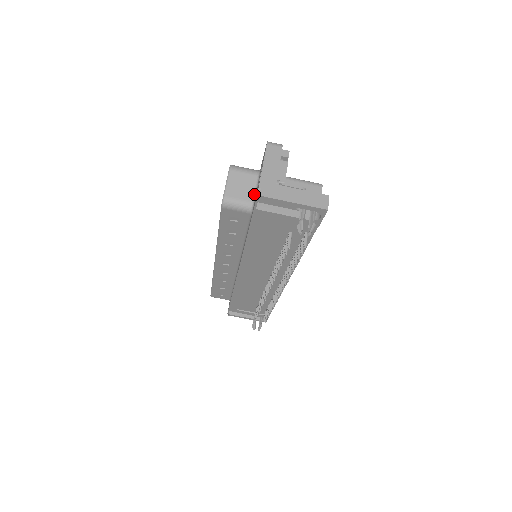
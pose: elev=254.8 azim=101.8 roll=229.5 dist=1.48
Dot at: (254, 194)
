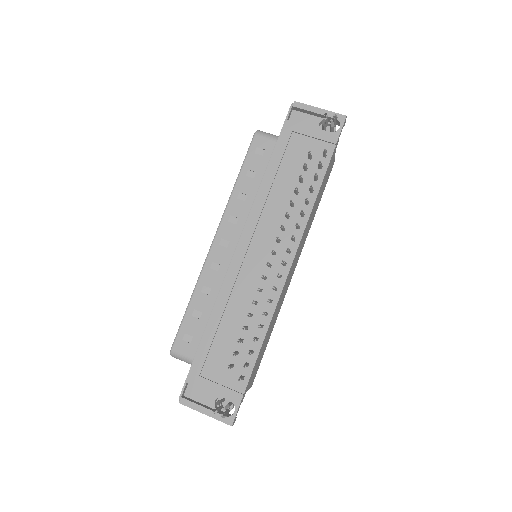
Dot at: occluded
